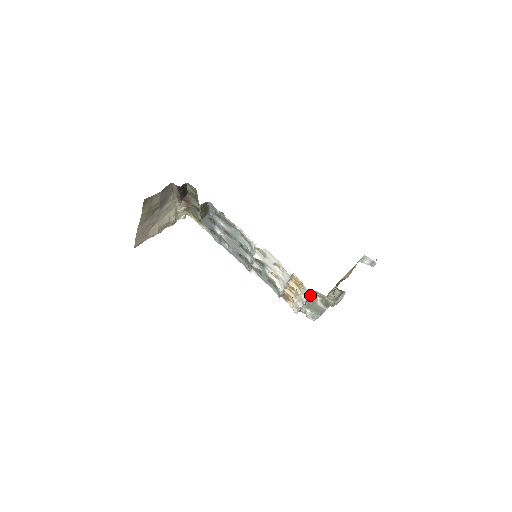
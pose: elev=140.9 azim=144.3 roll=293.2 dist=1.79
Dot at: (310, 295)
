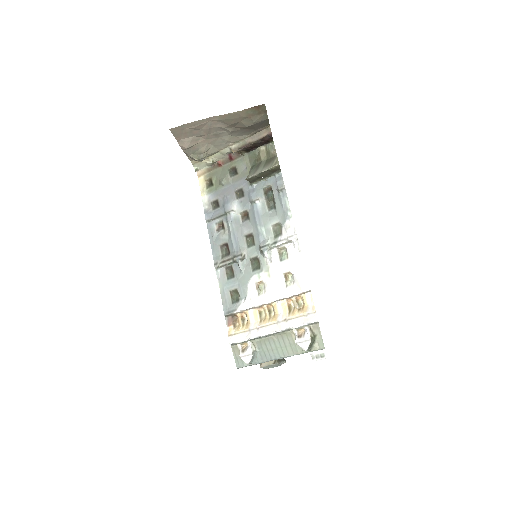
Dot at: (313, 322)
